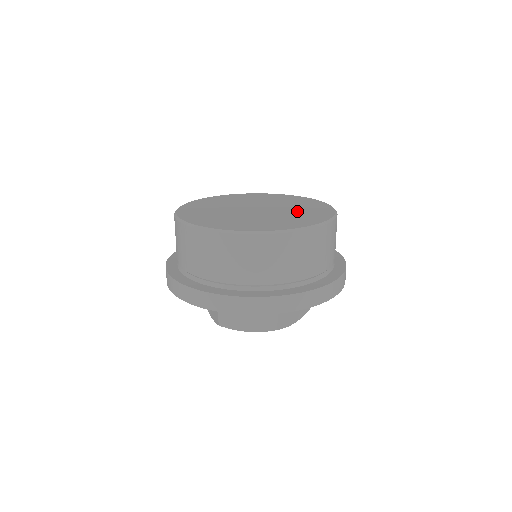
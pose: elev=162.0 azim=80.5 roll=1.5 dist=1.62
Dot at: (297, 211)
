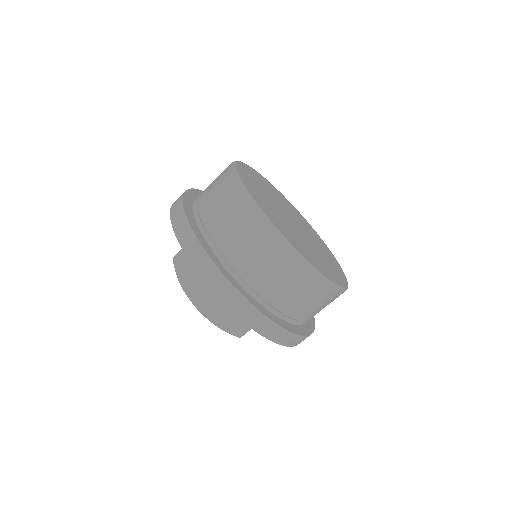
Dot at: (314, 253)
